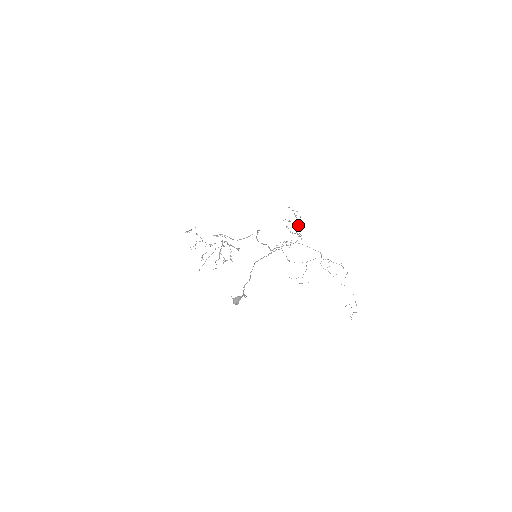
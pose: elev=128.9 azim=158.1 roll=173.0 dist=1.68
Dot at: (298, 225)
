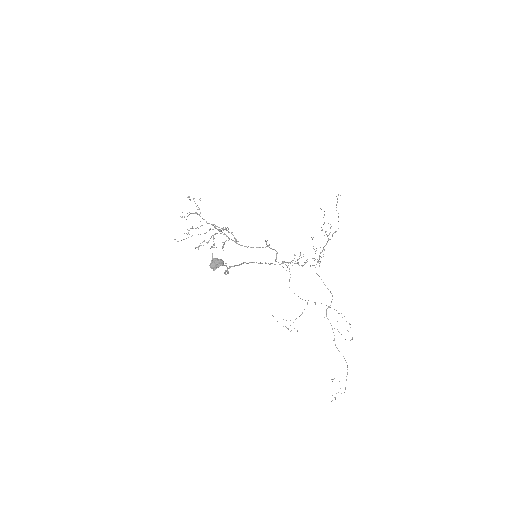
Dot at: (326, 243)
